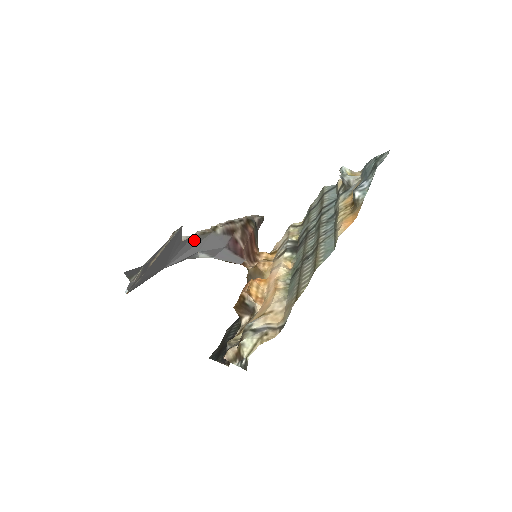
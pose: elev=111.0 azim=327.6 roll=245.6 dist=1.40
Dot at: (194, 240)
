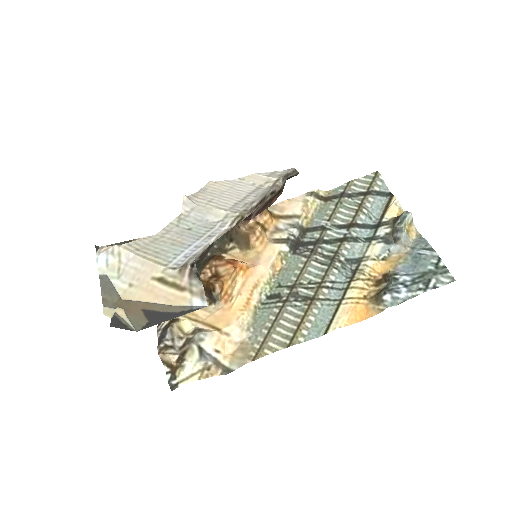
Dot at: (209, 236)
